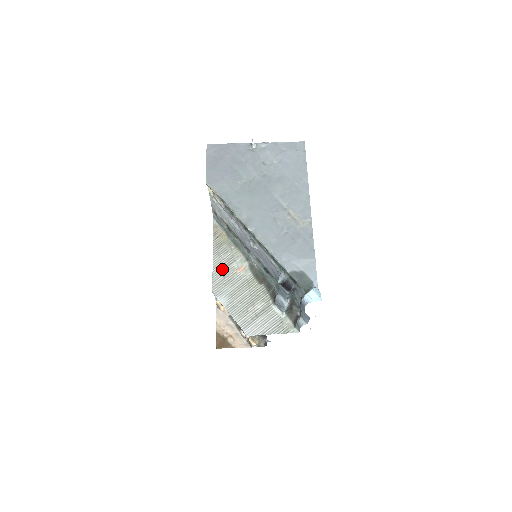
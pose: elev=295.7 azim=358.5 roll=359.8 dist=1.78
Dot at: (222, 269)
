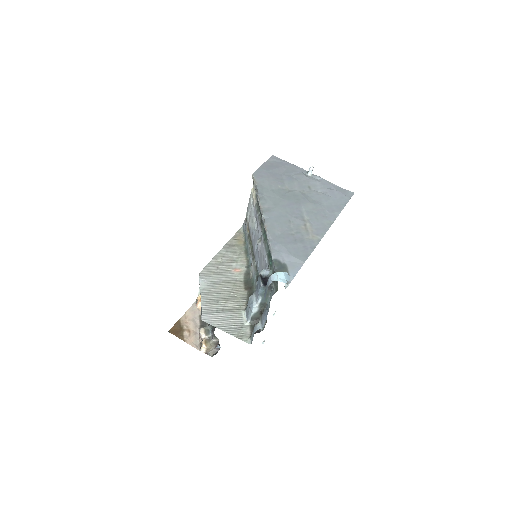
Dot at: (221, 262)
